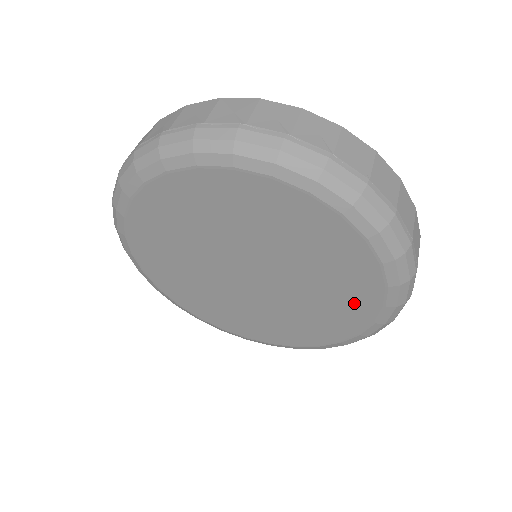
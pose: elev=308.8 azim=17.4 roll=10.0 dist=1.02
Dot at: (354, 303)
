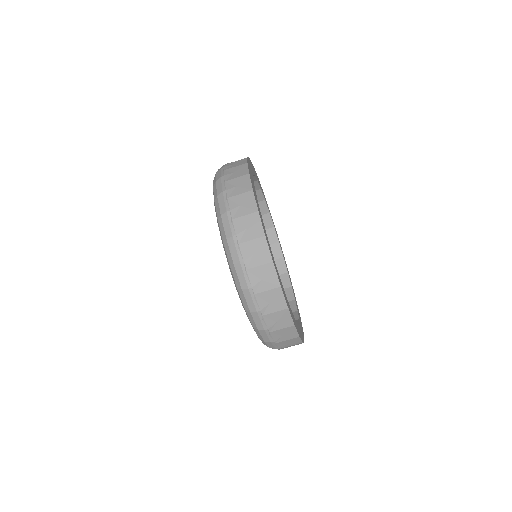
Dot at: occluded
